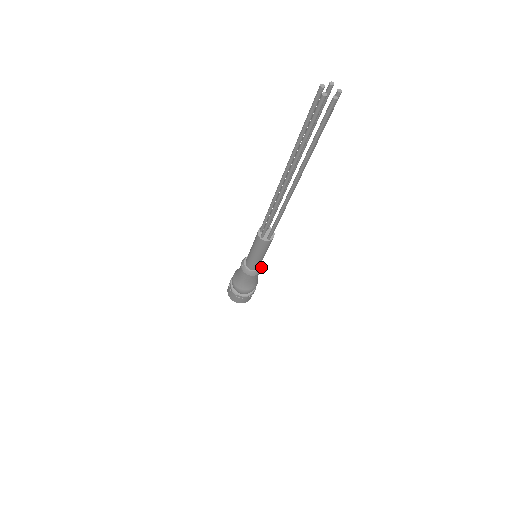
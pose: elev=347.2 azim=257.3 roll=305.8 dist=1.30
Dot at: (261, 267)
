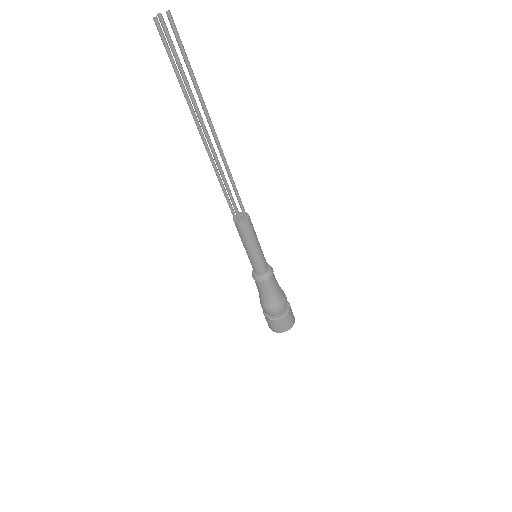
Dot at: (268, 274)
